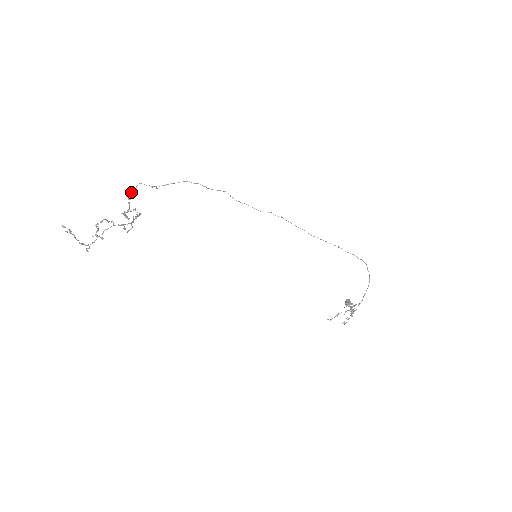
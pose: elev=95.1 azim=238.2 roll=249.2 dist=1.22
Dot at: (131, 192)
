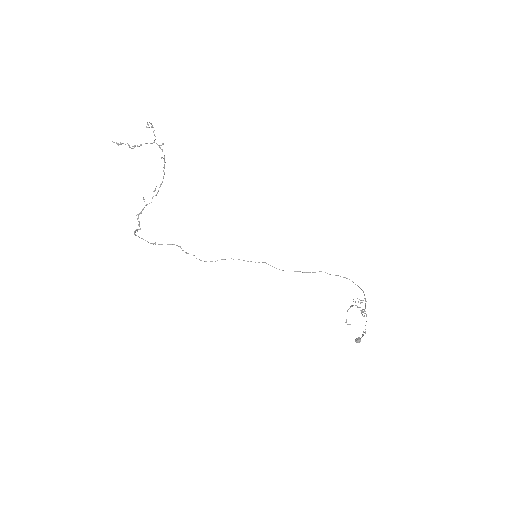
Dot at: (136, 235)
